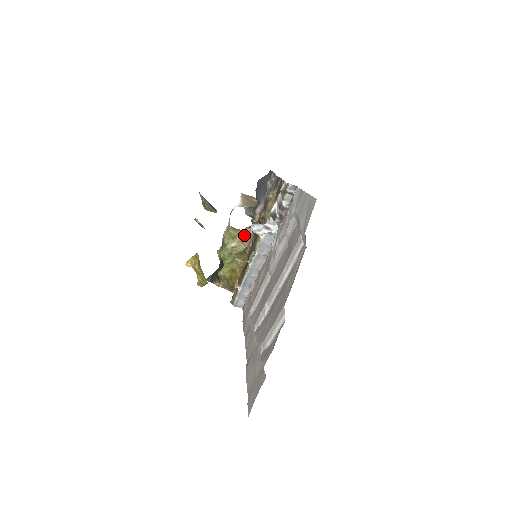
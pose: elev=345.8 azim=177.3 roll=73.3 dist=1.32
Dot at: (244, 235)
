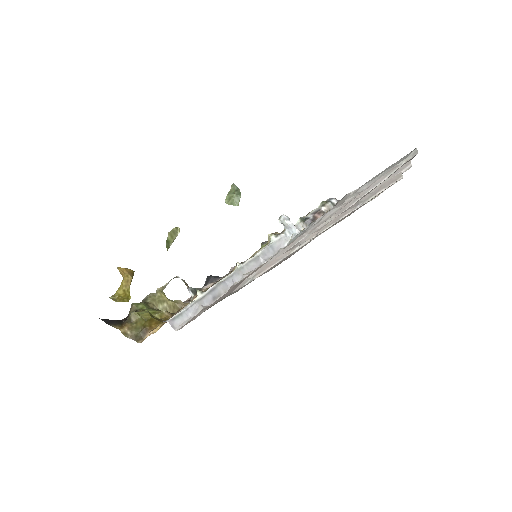
Dot at: (174, 305)
